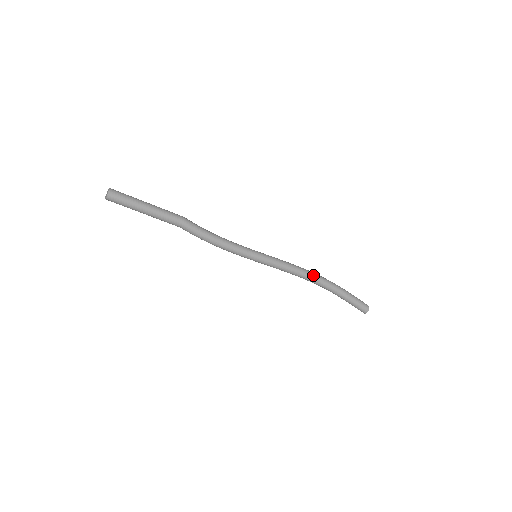
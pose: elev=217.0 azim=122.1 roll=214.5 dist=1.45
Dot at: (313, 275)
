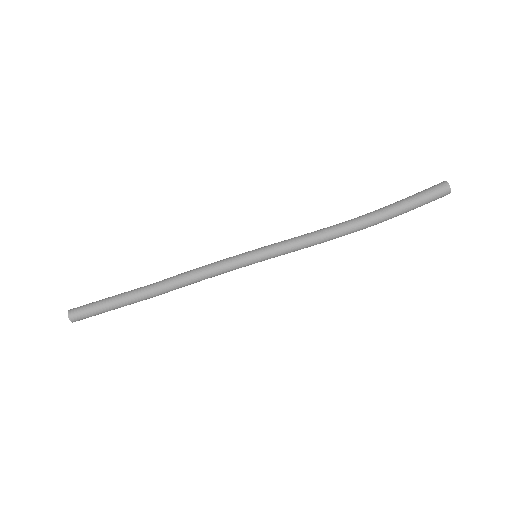
Dot at: occluded
